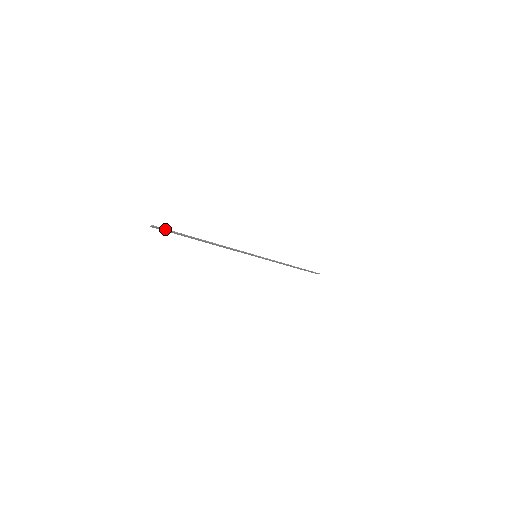
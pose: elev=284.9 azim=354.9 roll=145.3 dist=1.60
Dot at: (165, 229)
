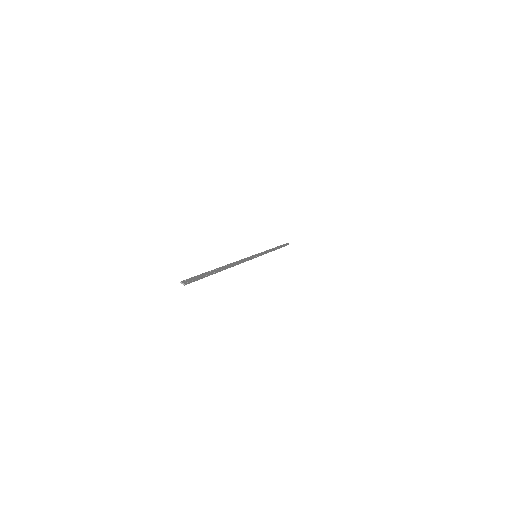
Dot at: (195, 280)
